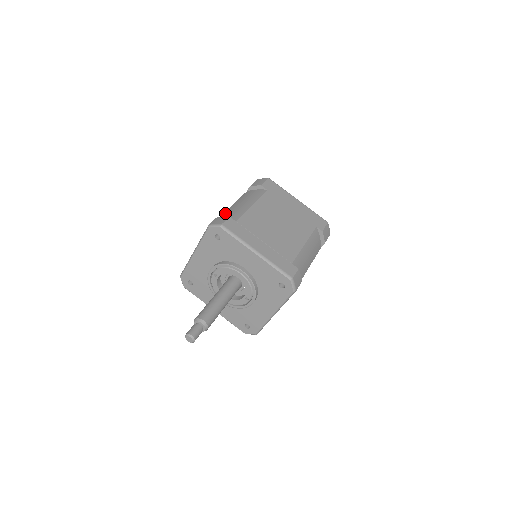
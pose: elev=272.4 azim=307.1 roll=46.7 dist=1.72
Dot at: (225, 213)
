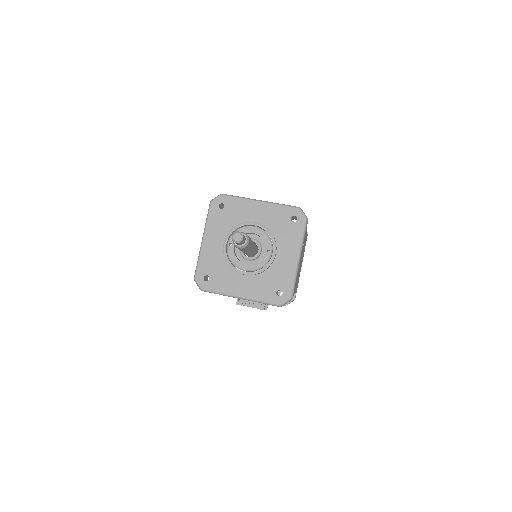
Dot at: occluded
